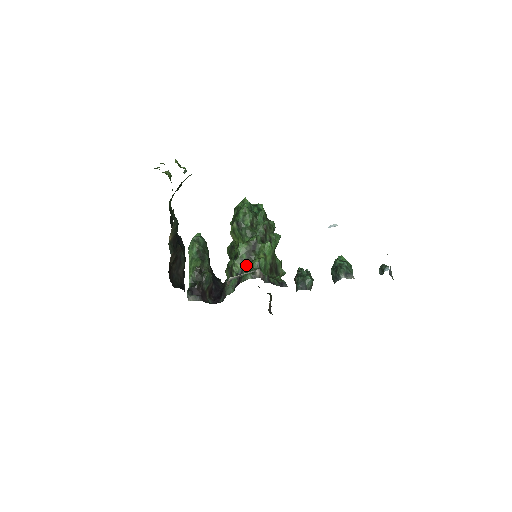
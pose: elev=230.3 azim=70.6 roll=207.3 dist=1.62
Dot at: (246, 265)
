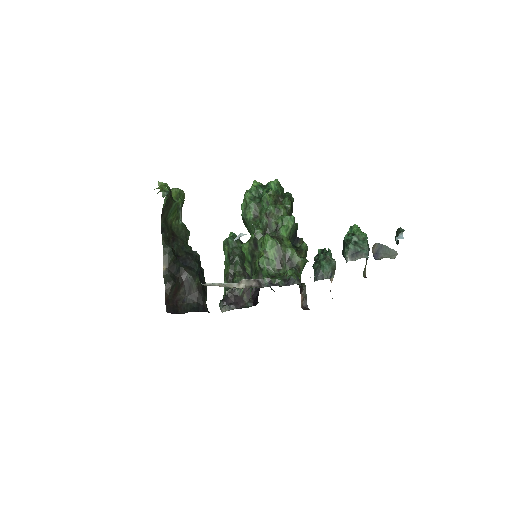
Dot at: (253, 267)
